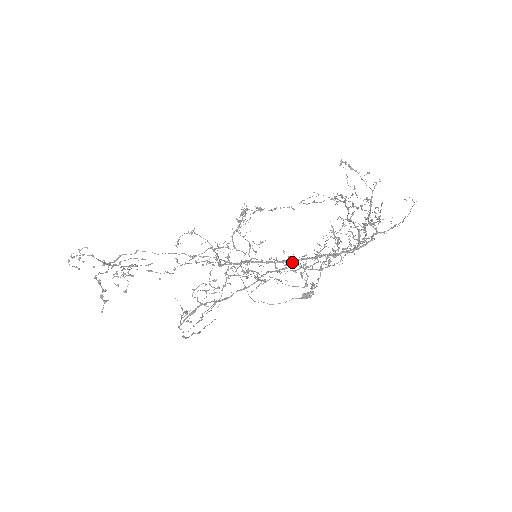
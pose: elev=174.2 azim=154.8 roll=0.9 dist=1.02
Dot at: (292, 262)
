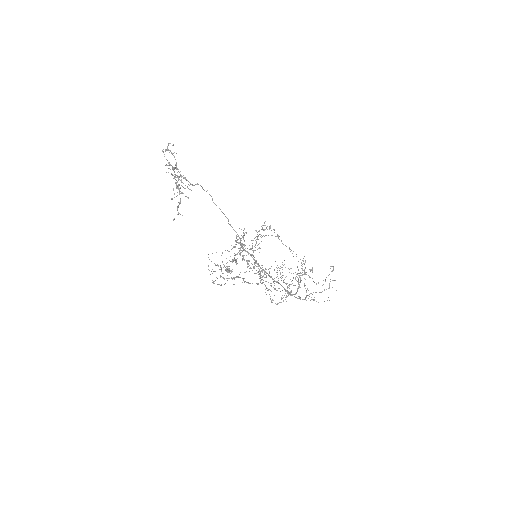
Dot at: occluded
